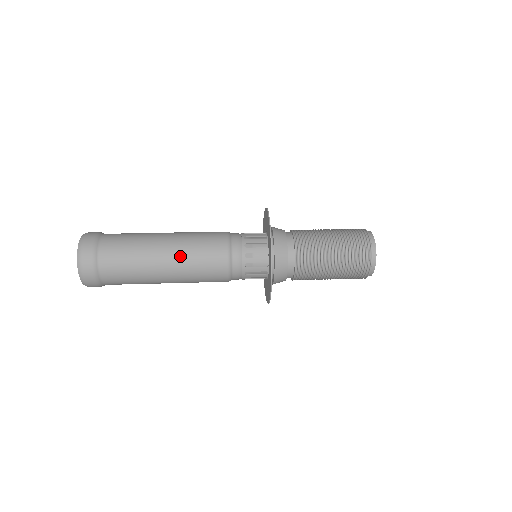
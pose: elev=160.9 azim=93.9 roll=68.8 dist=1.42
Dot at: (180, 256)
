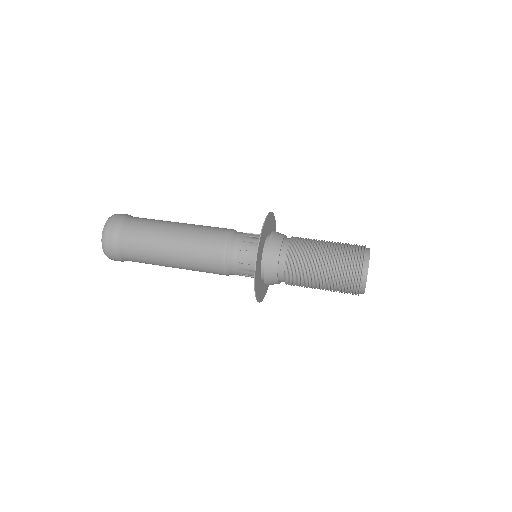
Dot at: (182, 253)
